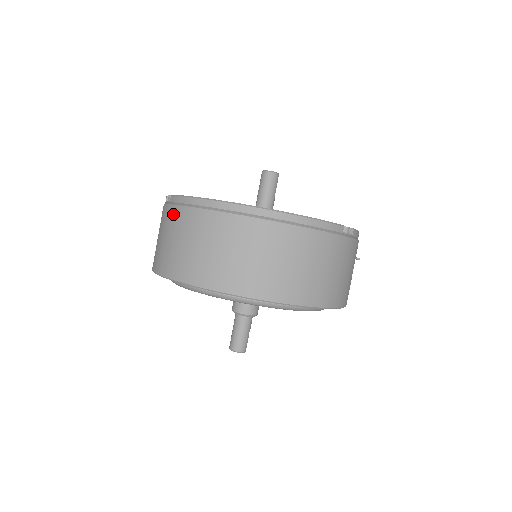
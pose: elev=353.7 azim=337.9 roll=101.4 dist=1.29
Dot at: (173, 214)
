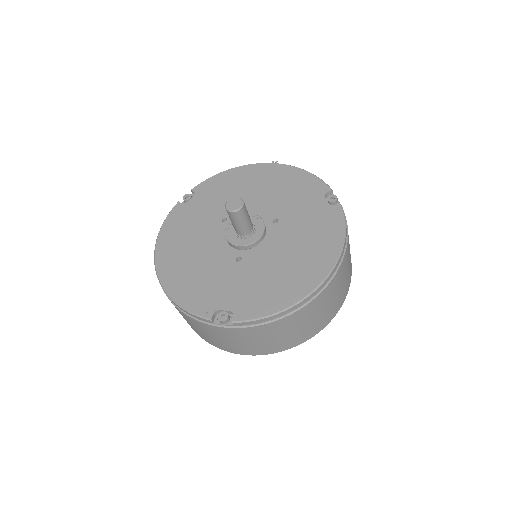
Dot at: (255, 331)
